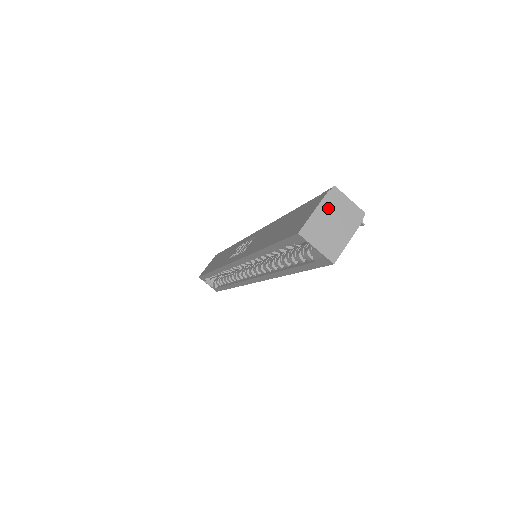
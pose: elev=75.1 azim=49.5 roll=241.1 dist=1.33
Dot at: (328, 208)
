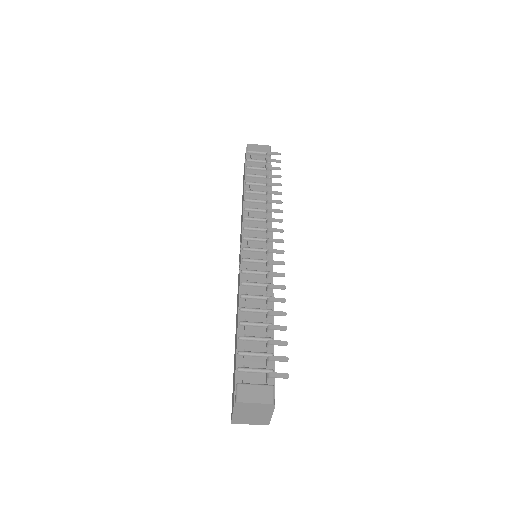
Dot at: (241, 411)
